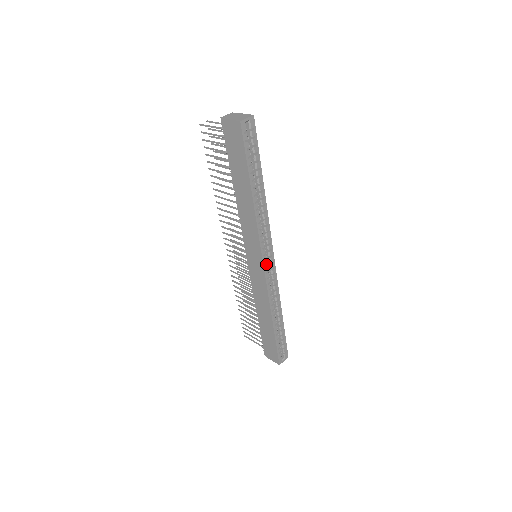
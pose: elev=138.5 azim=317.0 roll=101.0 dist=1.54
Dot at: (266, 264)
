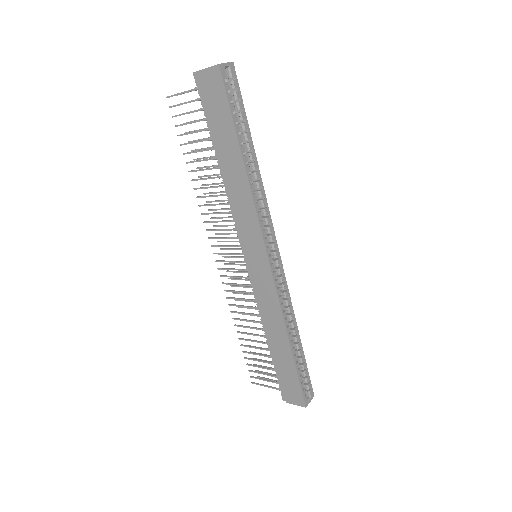
Dot at: (271, 260)
